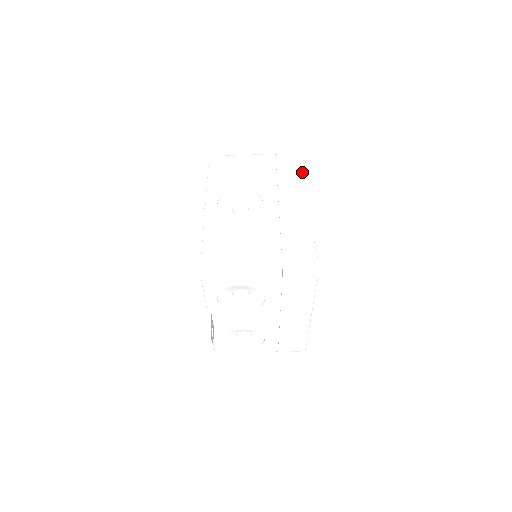
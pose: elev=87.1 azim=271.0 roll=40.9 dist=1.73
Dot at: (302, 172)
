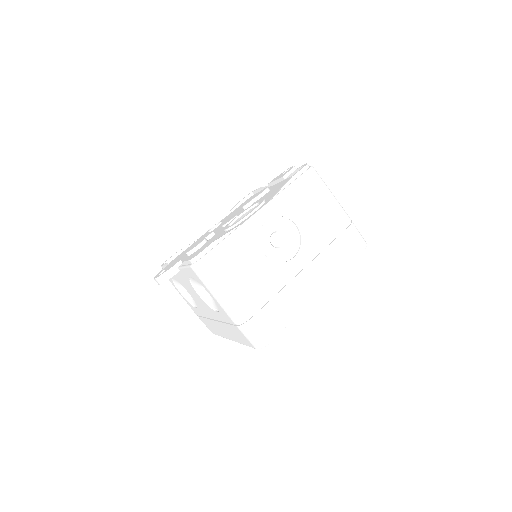
Dot at: (347, 262)
